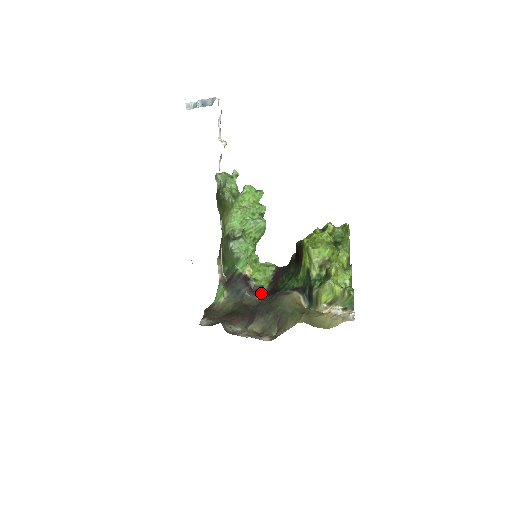
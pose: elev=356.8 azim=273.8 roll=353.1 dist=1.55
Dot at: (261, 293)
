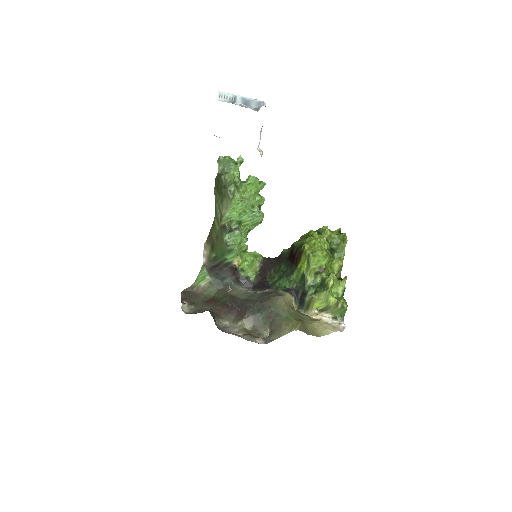
Dot at: (247, 284)
